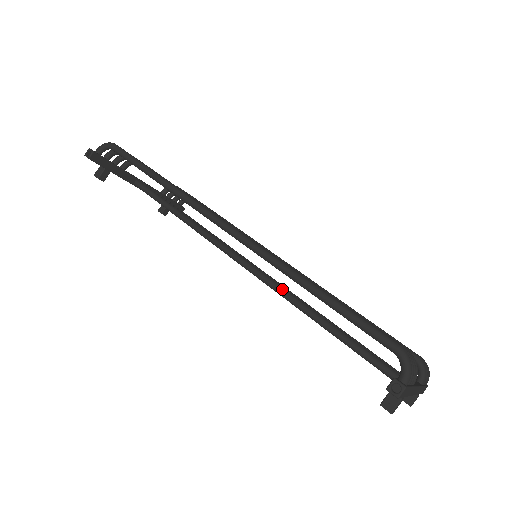
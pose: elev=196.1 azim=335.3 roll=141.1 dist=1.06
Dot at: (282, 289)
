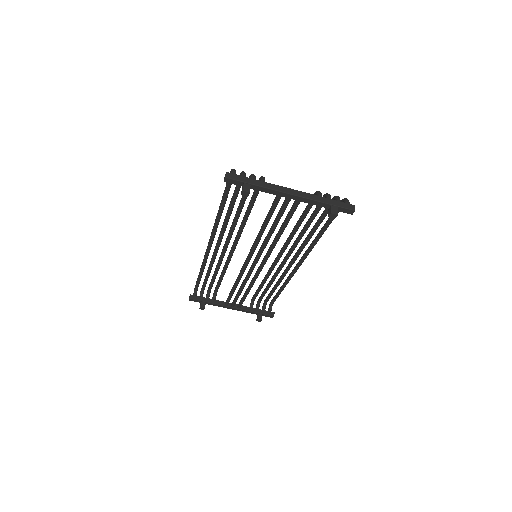
Dot at: (254, 243)
